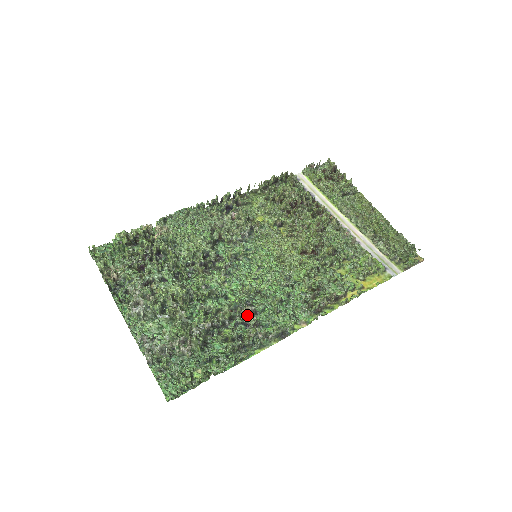
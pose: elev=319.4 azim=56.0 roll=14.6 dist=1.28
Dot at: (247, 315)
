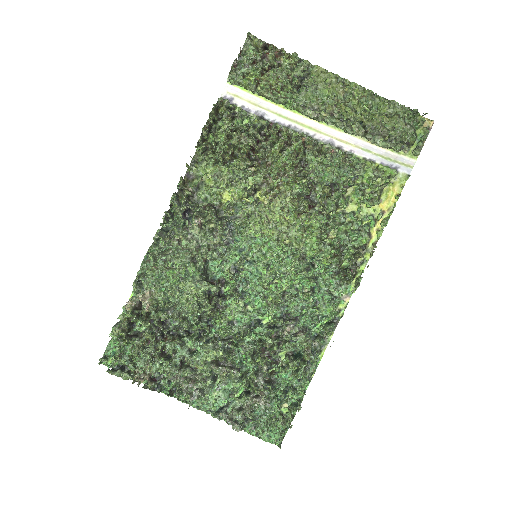
Dot at: occluded
